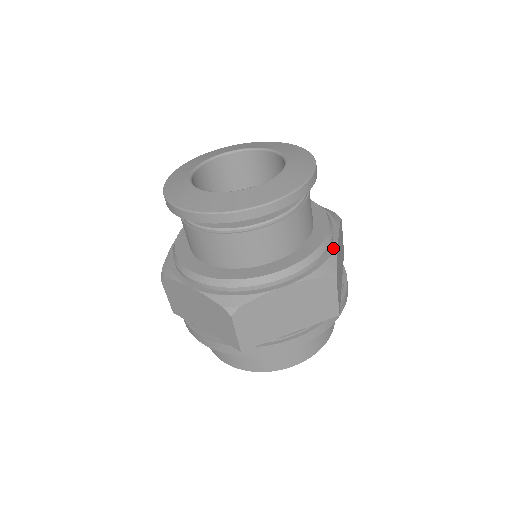
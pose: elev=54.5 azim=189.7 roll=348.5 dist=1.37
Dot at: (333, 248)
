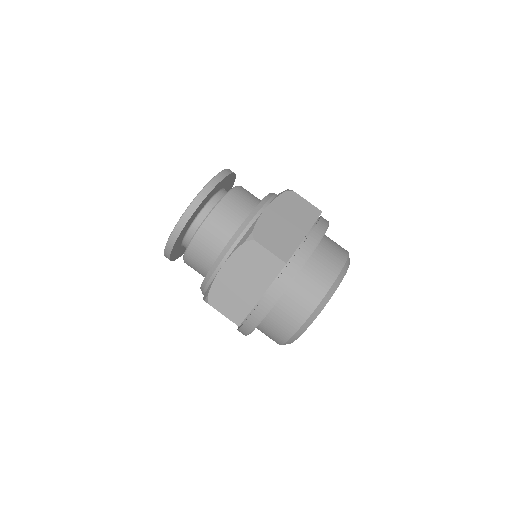
Dot at: (256, 219)
